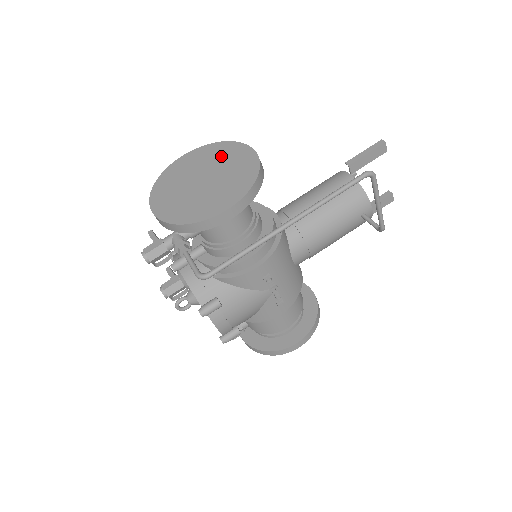
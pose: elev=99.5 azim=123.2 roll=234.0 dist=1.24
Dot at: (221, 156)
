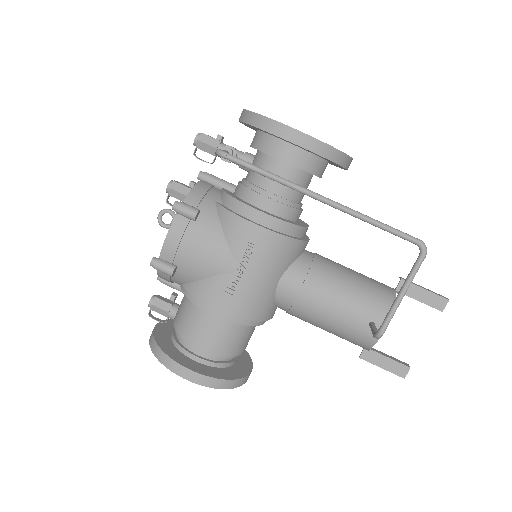
Dot at: occluded
